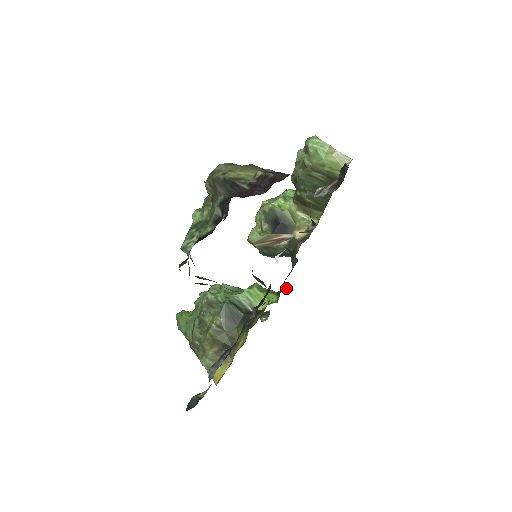
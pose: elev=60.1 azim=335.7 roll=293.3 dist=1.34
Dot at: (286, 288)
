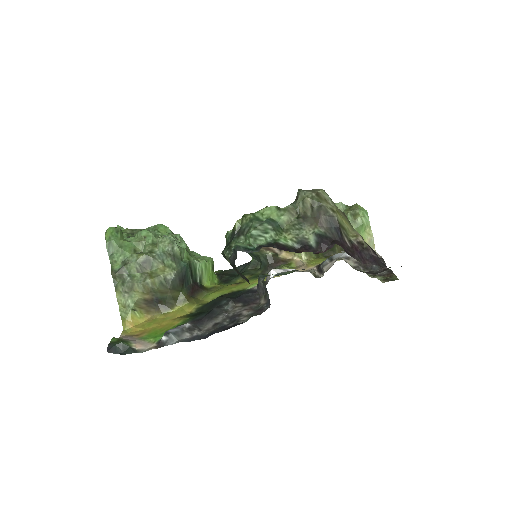
Dot at: (220, 271)
